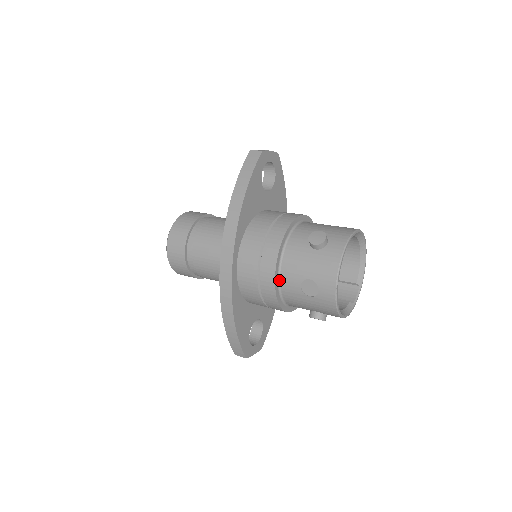
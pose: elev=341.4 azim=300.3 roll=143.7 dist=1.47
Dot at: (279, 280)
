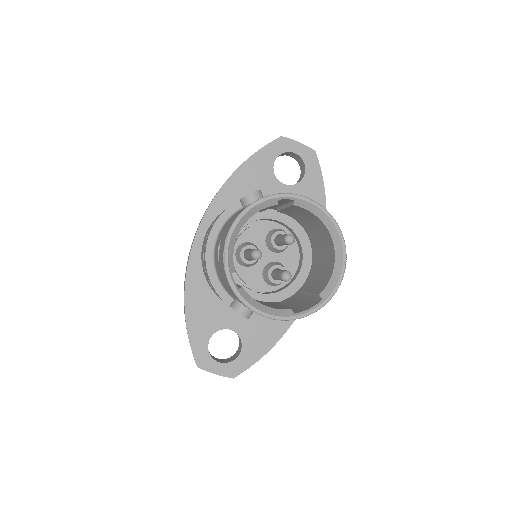
Dot at: (215, 249)
